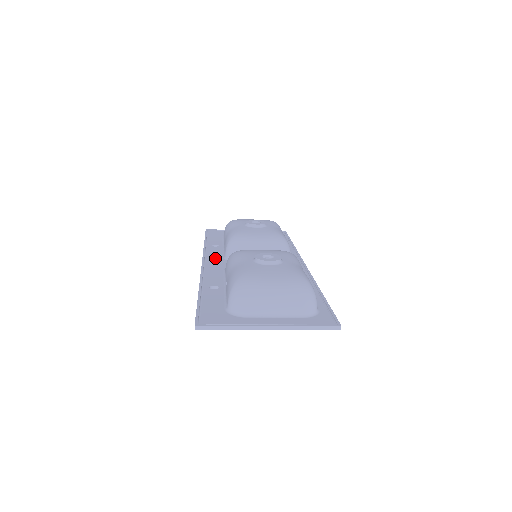
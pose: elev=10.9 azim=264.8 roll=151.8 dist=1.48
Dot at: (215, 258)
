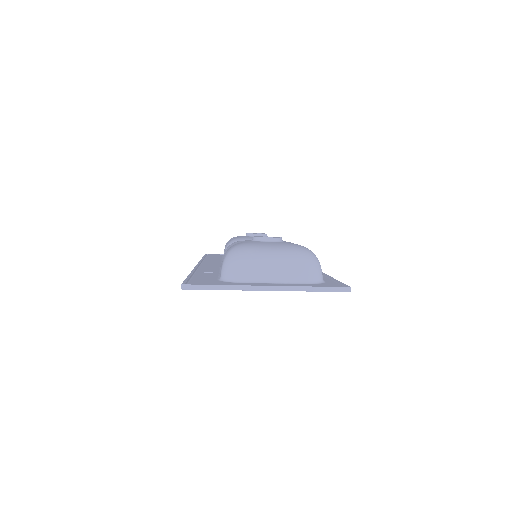
Dot at: (212, 262)
